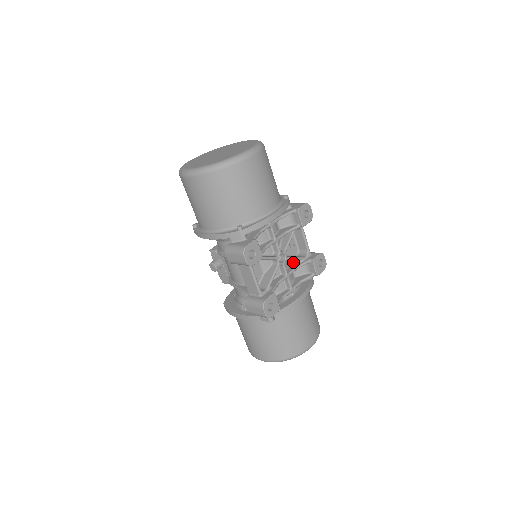
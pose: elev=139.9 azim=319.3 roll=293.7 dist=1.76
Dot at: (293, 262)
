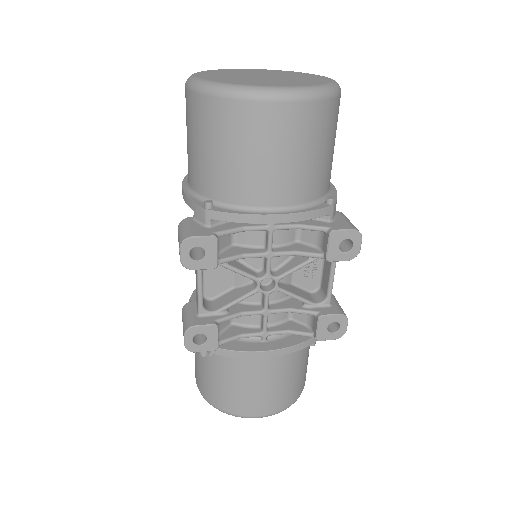
Dot at: occluded
